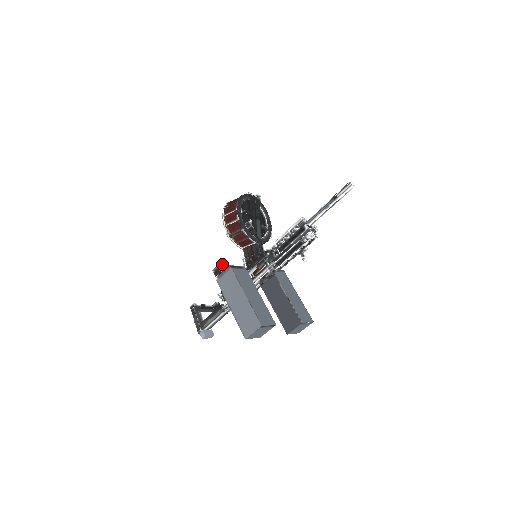
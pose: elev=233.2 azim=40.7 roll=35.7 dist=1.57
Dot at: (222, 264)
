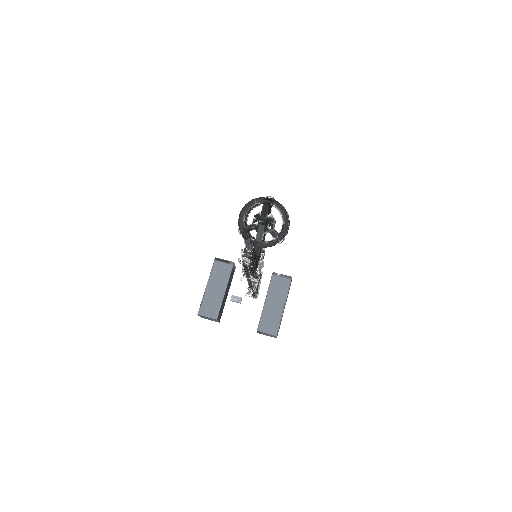
Dot at: (262, 249)
